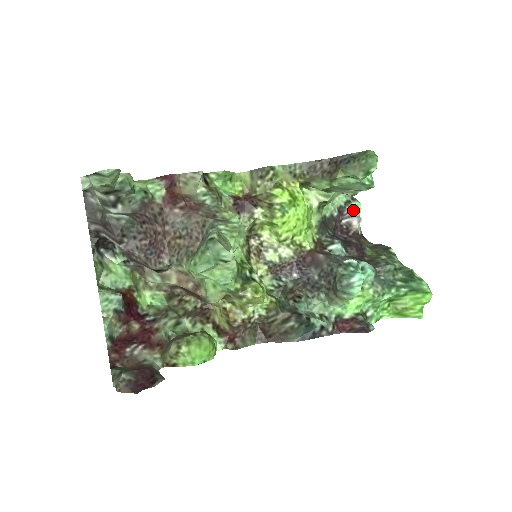
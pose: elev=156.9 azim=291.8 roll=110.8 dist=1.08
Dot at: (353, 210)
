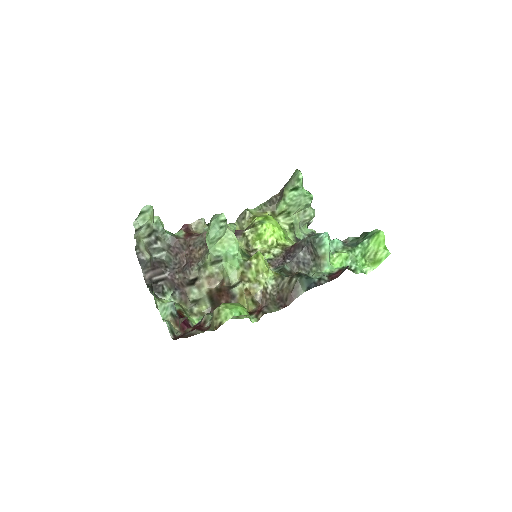
Dot at: occluded
